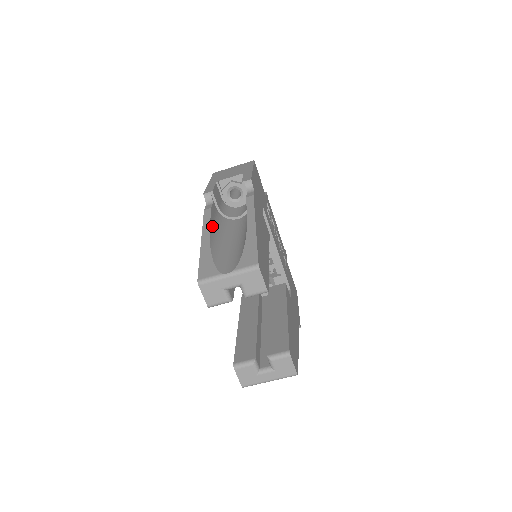
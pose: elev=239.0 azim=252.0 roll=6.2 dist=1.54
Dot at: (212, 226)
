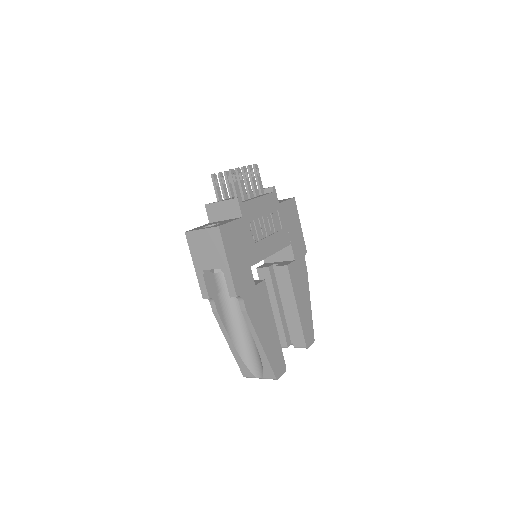
Dot at: (227, 326)
